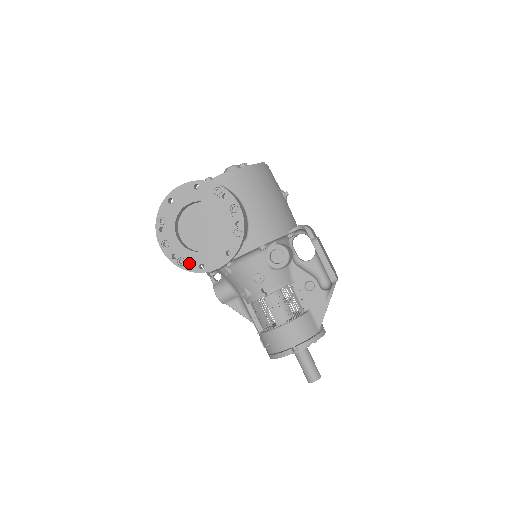
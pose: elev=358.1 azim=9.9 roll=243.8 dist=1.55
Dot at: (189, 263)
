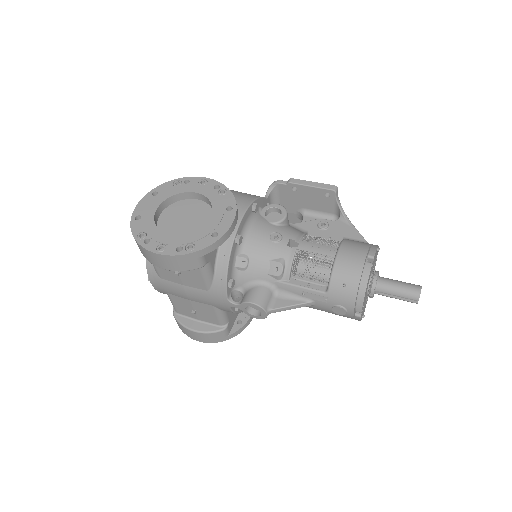
Dot at: (199, 242)
